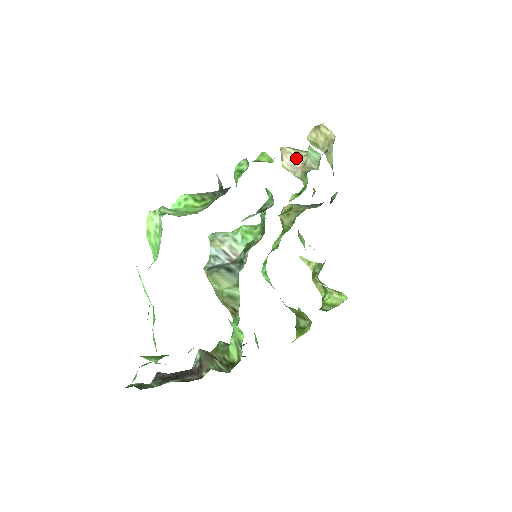
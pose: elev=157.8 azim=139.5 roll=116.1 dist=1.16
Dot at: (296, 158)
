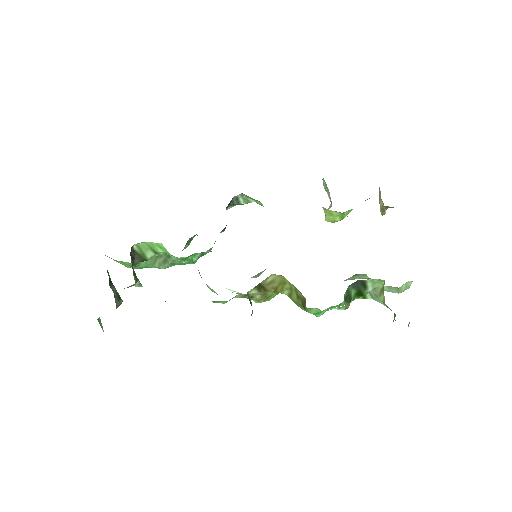
Dot at: (330, 206)
